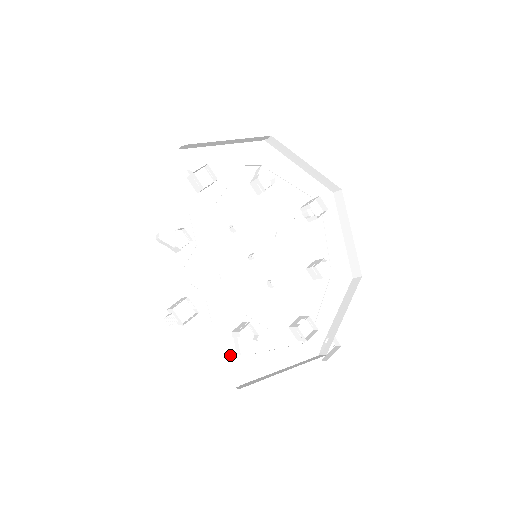
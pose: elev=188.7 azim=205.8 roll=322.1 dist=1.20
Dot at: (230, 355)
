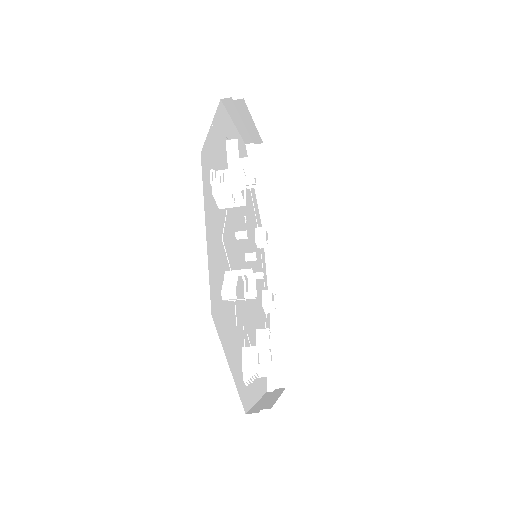
Dot at: occluded
